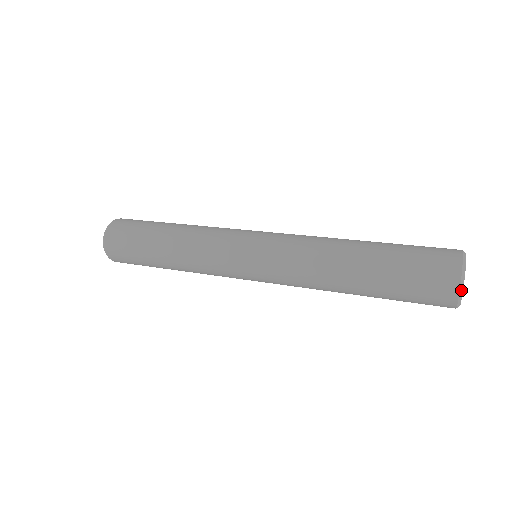
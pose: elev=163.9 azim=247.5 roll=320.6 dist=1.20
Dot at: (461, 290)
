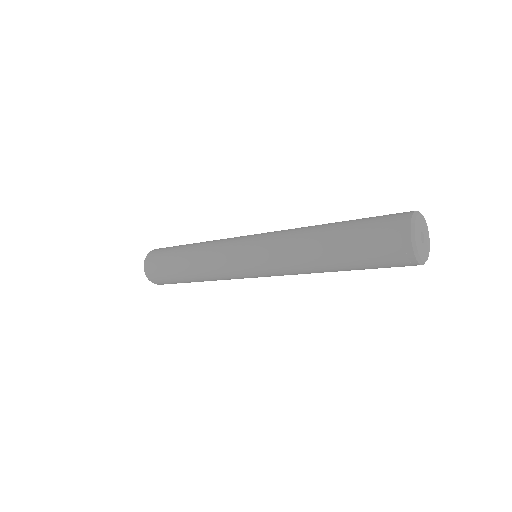
Dot at: (413, 237)
